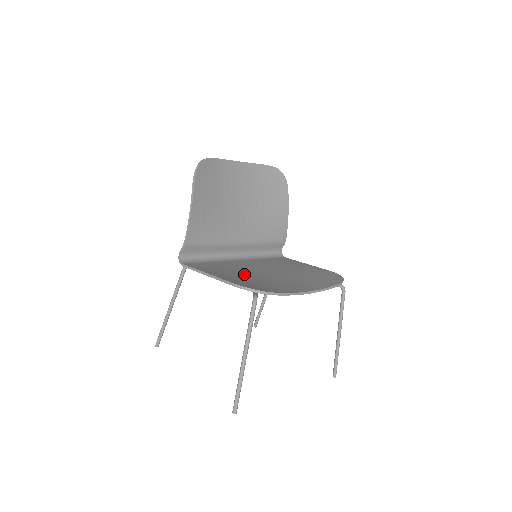
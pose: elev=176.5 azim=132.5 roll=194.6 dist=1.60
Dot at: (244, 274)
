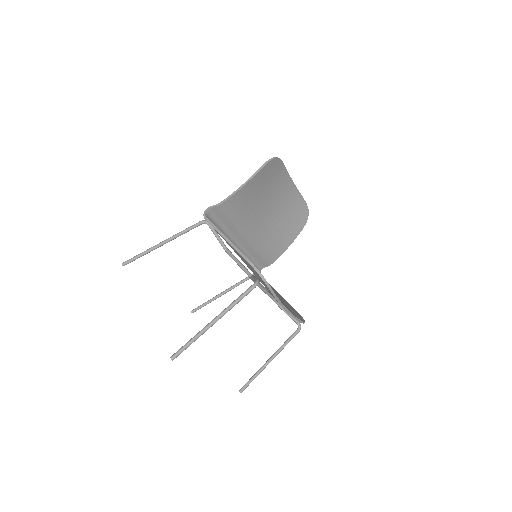
Dot at: occluded
